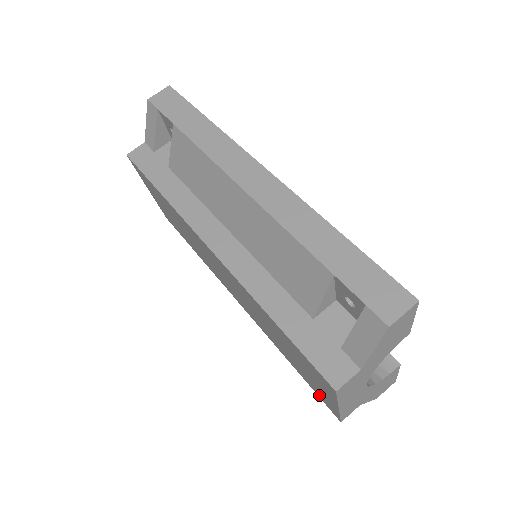
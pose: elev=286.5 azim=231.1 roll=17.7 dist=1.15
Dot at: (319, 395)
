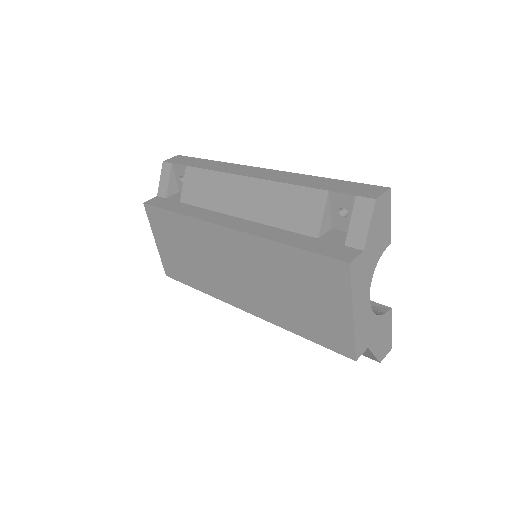
Dot at: (331, 342)
